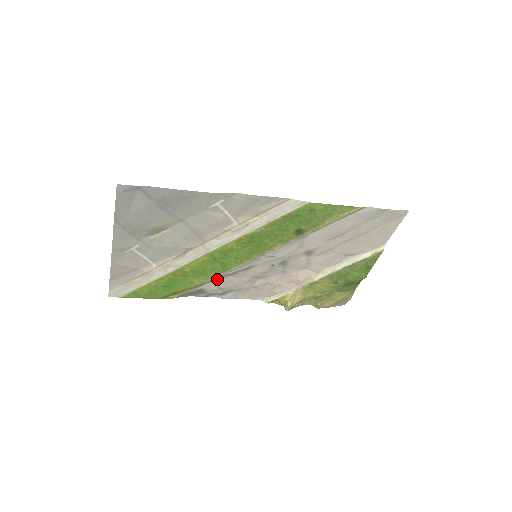
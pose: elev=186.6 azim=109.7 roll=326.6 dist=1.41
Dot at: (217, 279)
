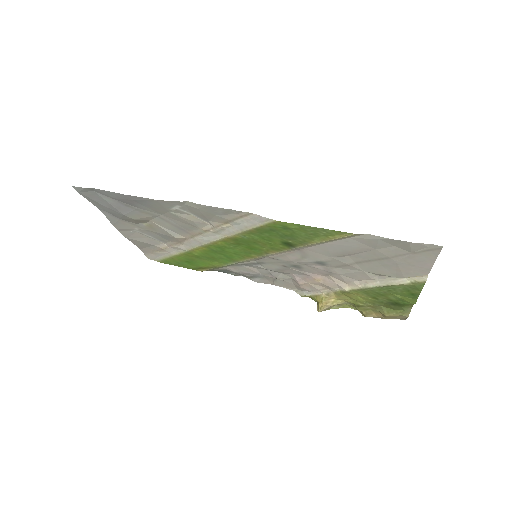
Dot at: (233, 265)
